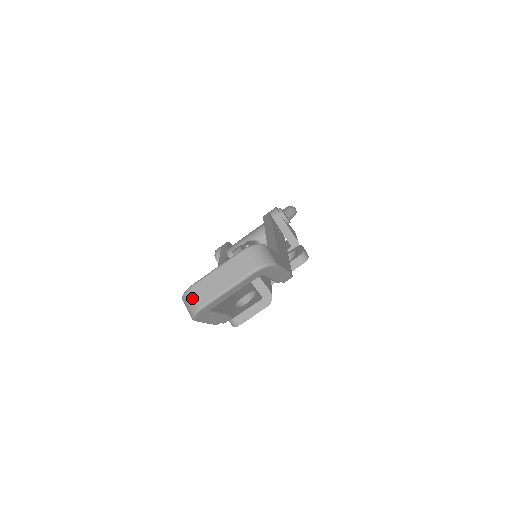
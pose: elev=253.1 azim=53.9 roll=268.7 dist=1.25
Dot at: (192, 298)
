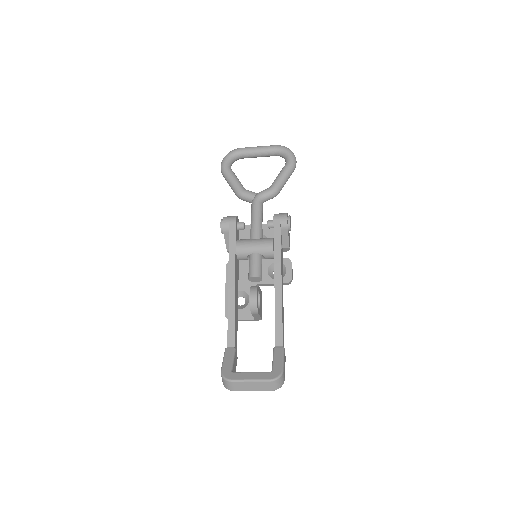
Dot at: (230, 386)
